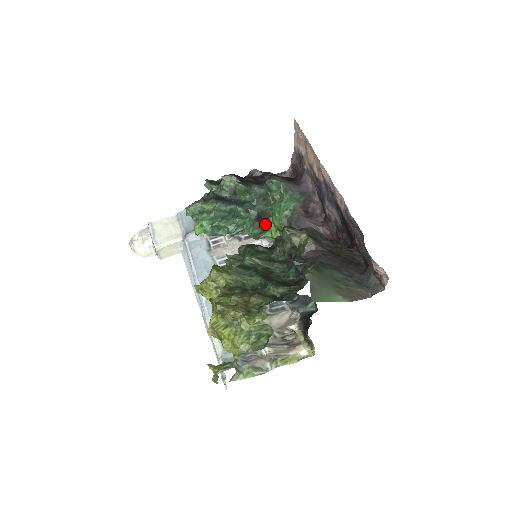
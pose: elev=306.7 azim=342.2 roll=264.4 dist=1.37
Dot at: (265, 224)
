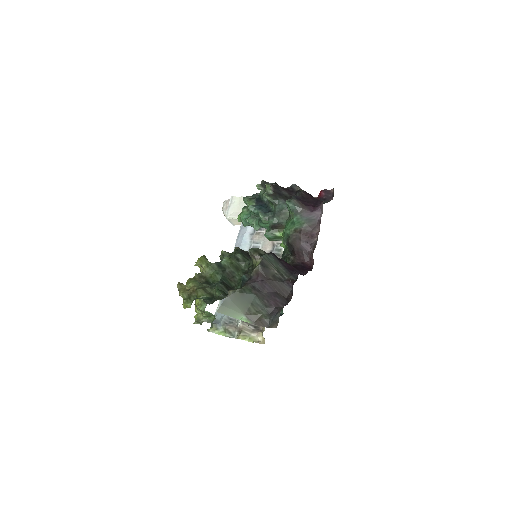
Dot at: (279, 233)
